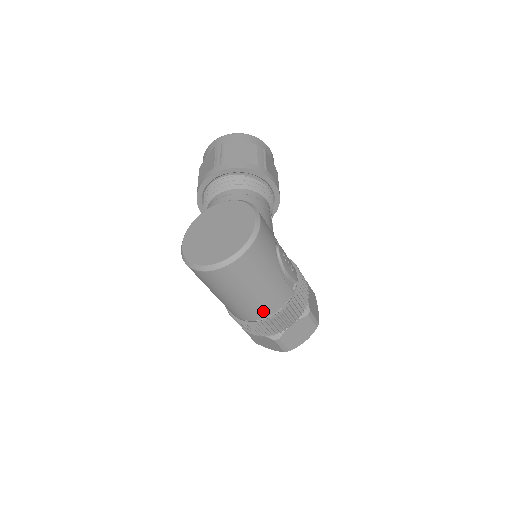
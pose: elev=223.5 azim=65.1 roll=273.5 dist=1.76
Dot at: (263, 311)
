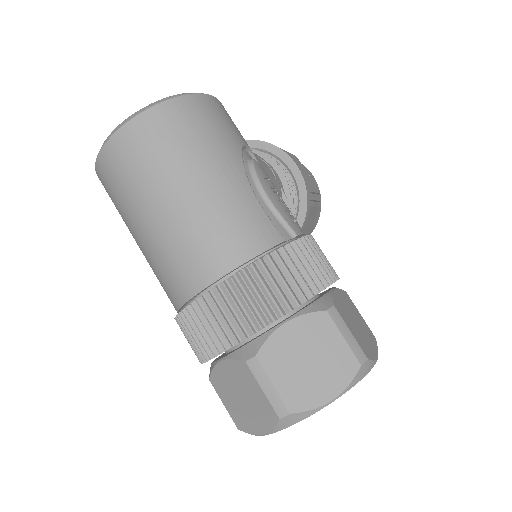
Dot at: (209, 256)
